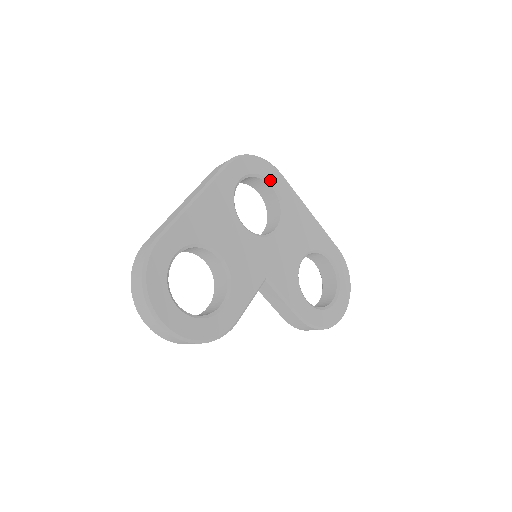
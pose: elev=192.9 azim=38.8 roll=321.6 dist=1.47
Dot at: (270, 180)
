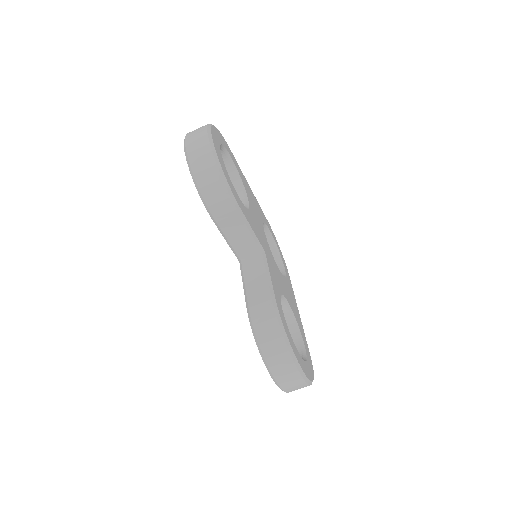
Dot at: (283, 263)
